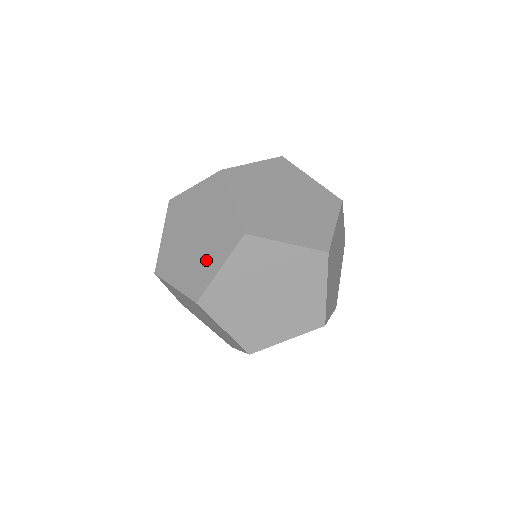
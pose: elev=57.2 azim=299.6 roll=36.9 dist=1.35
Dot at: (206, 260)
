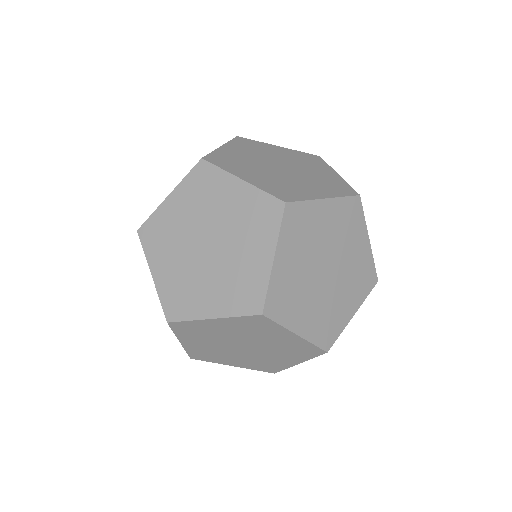
Dot at: (245, 260)
